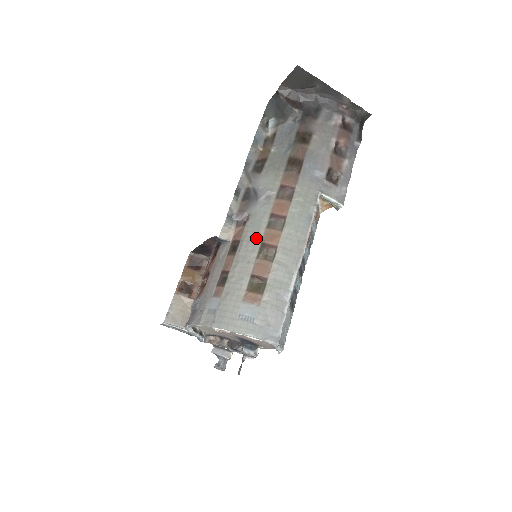
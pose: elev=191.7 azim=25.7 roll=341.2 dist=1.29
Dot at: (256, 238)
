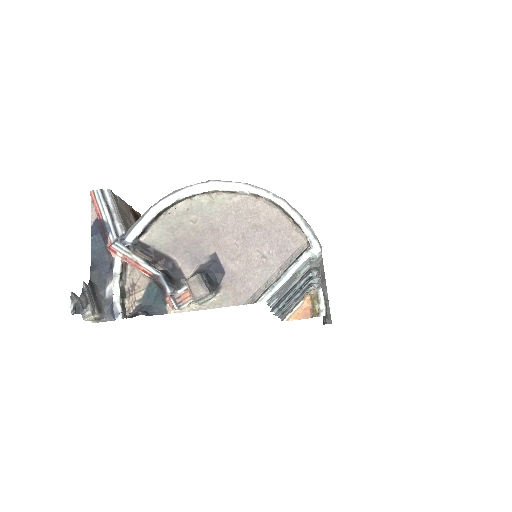
Dot at: occluded
